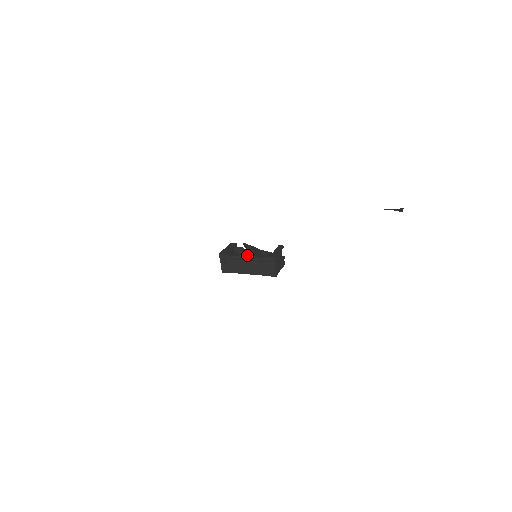
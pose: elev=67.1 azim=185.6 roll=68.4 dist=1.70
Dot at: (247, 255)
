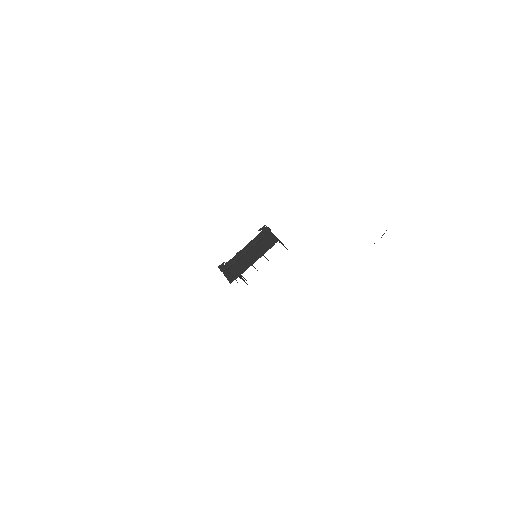
Dot at: (244, 249)
